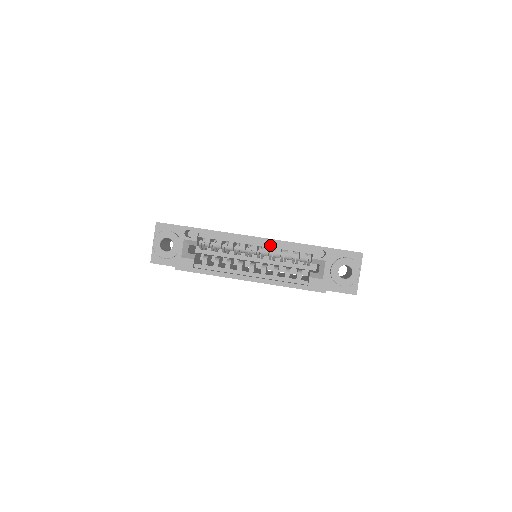
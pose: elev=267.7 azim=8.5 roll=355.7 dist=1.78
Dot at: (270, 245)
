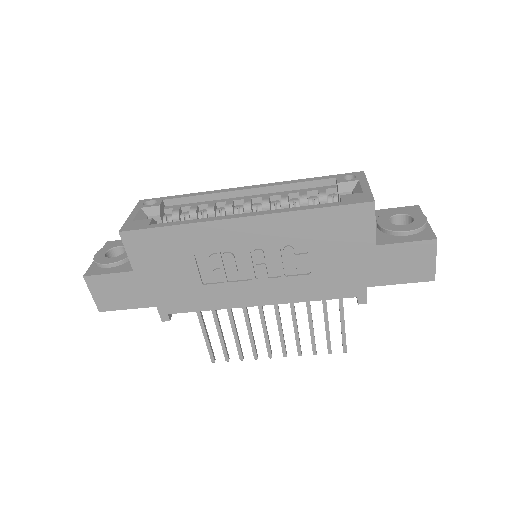
Dot at: (270, 194)
